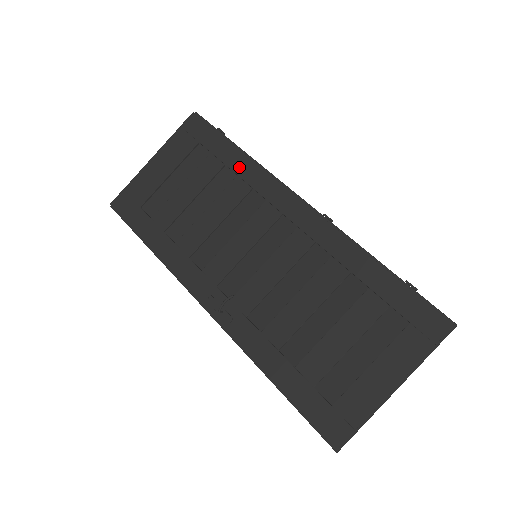
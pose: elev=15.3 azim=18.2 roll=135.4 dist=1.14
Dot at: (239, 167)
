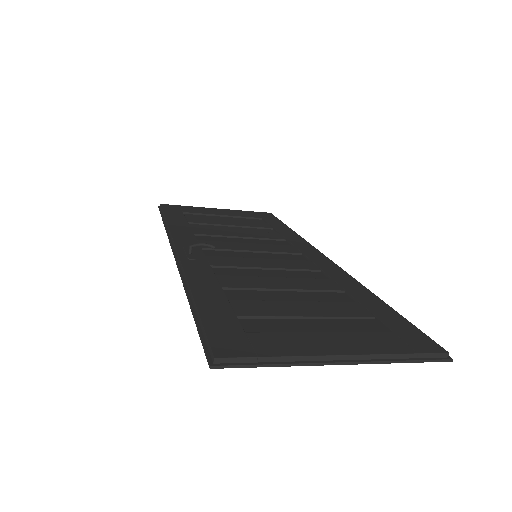
Dot at: (284, 232)
